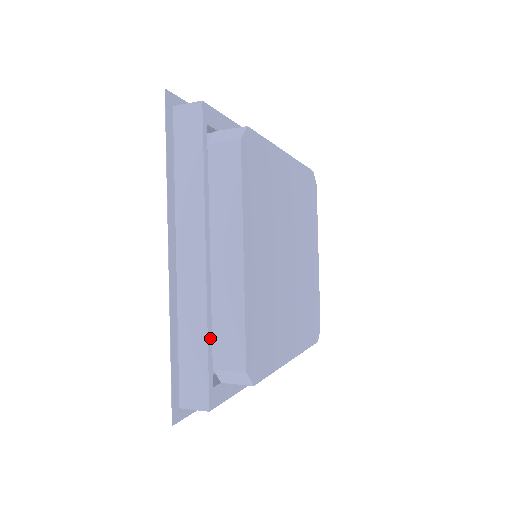
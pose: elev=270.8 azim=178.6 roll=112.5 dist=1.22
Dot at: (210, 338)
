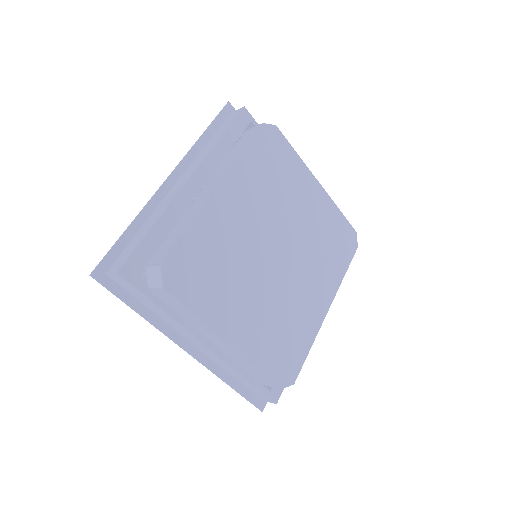
Dot at: (248, 376)
